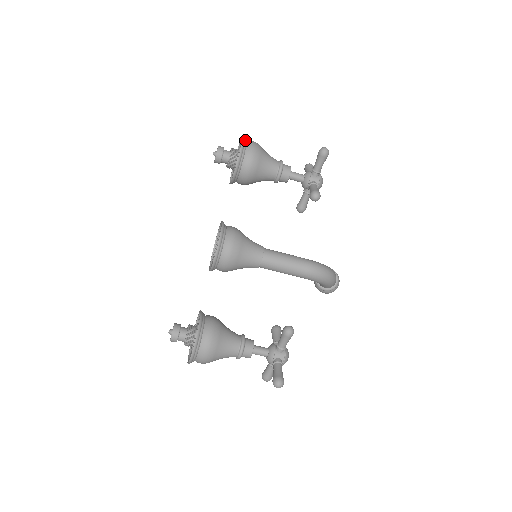
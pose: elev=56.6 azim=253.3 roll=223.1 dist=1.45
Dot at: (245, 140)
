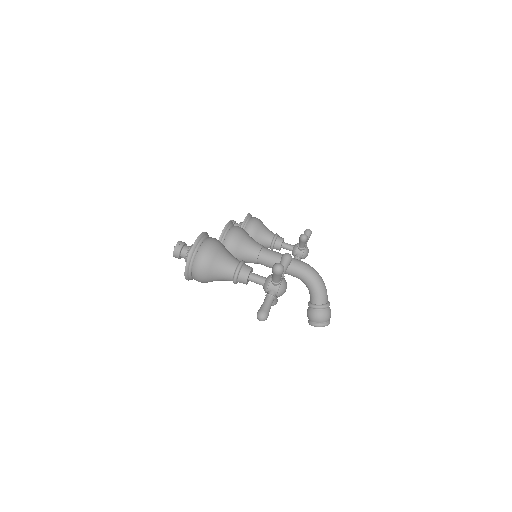
Dot at: occluded
